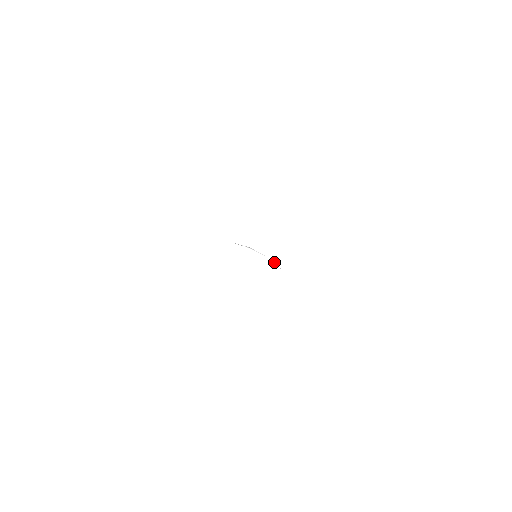
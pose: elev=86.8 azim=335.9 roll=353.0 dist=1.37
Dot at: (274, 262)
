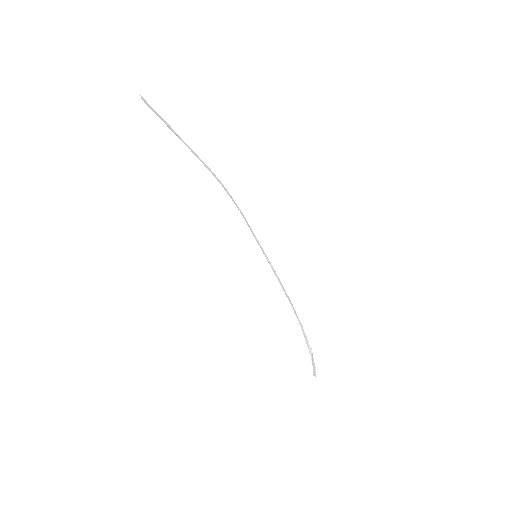
Dot at: (274, 270)
